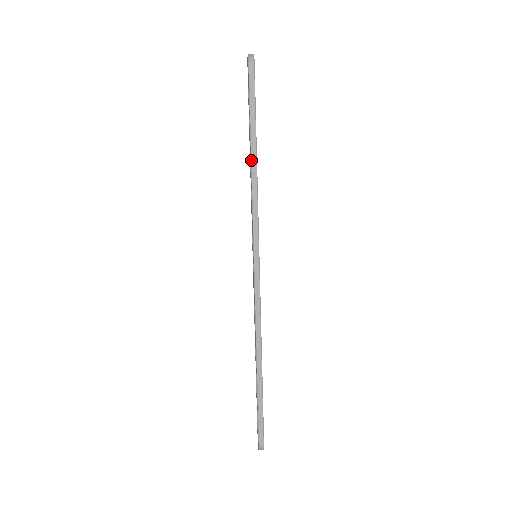
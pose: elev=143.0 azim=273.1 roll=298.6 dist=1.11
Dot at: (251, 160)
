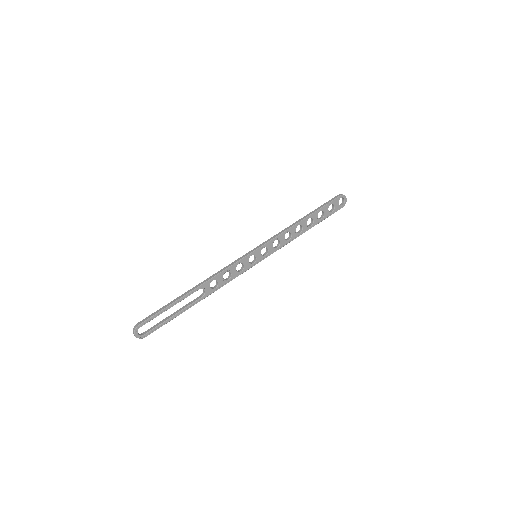
Dot at: (299, 219)
